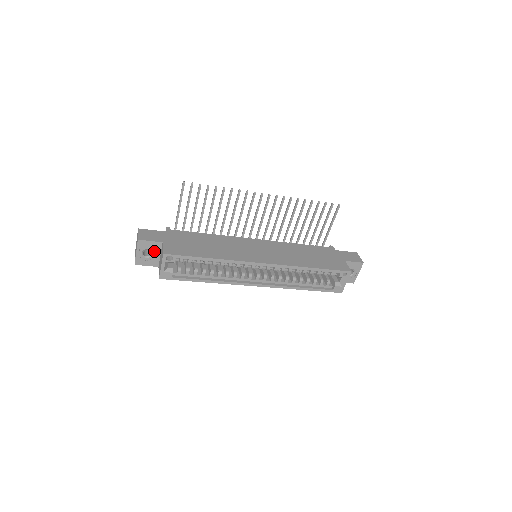
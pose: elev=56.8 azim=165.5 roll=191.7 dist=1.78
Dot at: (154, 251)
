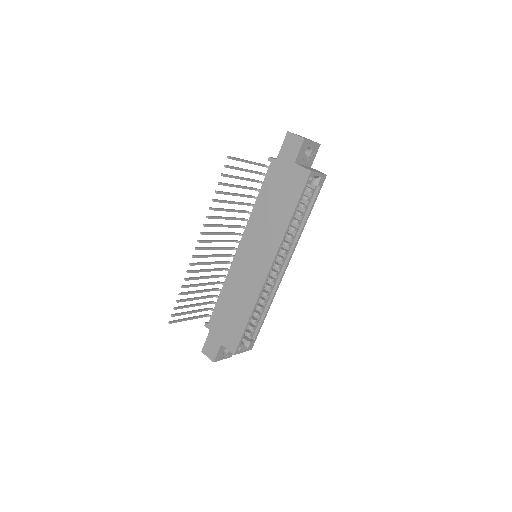
Dot at: occluded
